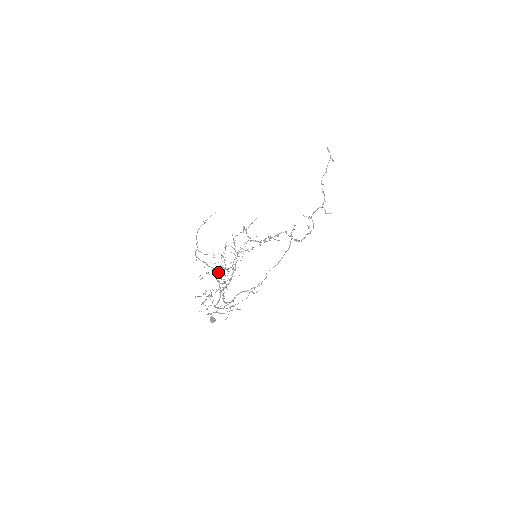
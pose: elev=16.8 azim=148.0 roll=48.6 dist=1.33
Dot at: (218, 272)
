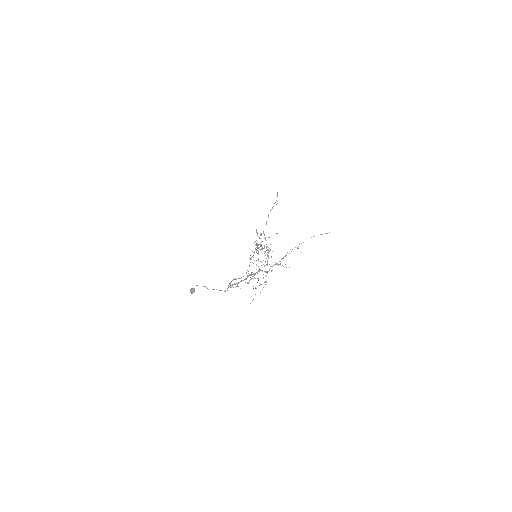
Dot at: (275, 264)
